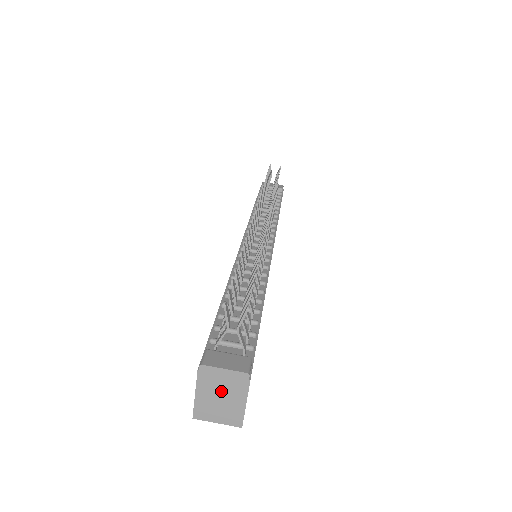
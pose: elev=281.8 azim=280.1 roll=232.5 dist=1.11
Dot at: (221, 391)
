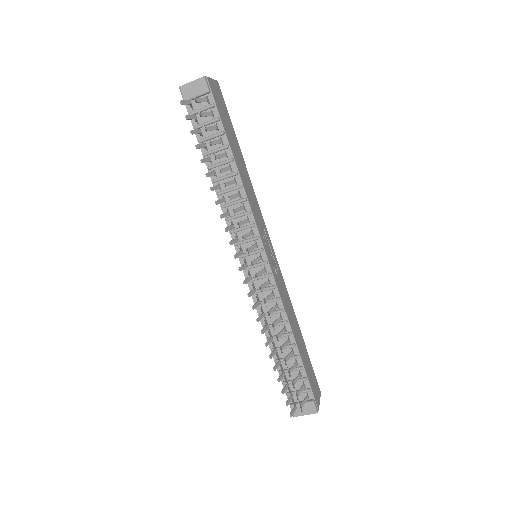
Dot at: occluded
